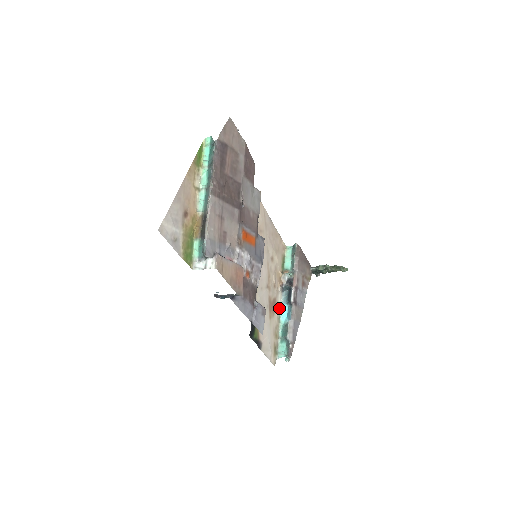
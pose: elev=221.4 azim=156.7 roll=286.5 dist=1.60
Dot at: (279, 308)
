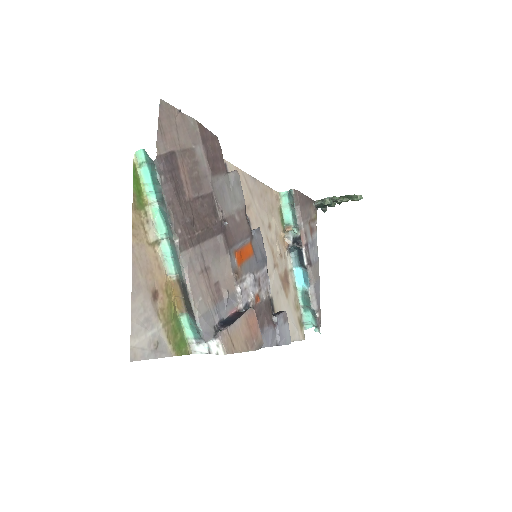
Dot at: (292, 275)
